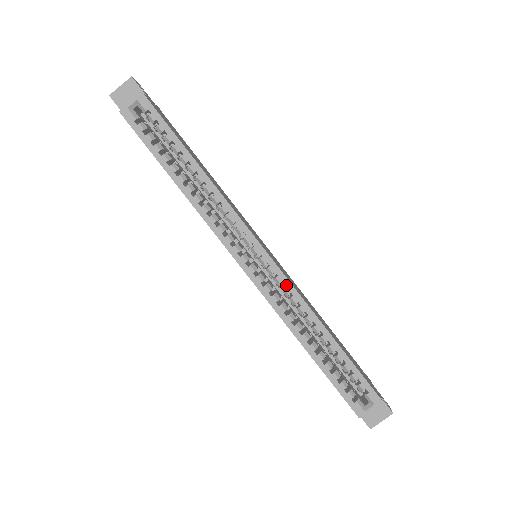
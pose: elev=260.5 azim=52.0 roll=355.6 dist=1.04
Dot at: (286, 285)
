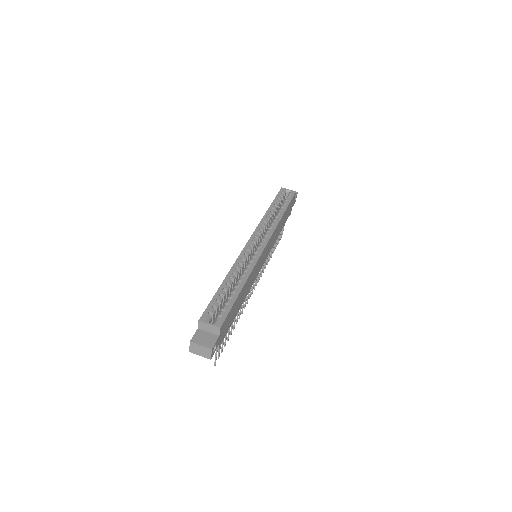
Dot at: (255, 258)
